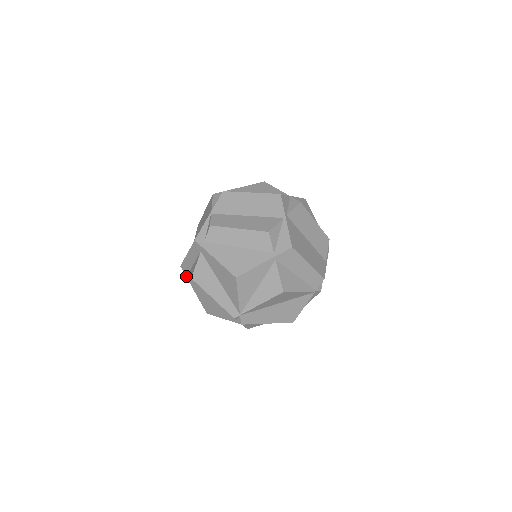
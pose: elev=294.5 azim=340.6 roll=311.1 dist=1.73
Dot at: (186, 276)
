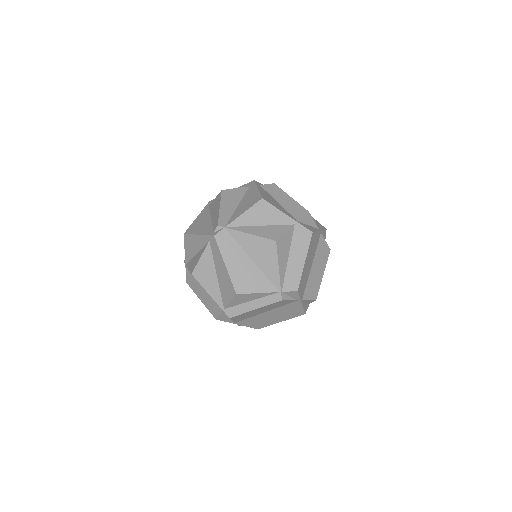
Dot at: (205, 207)
